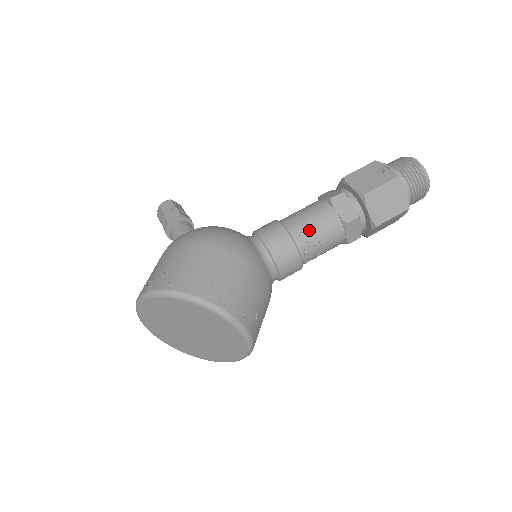
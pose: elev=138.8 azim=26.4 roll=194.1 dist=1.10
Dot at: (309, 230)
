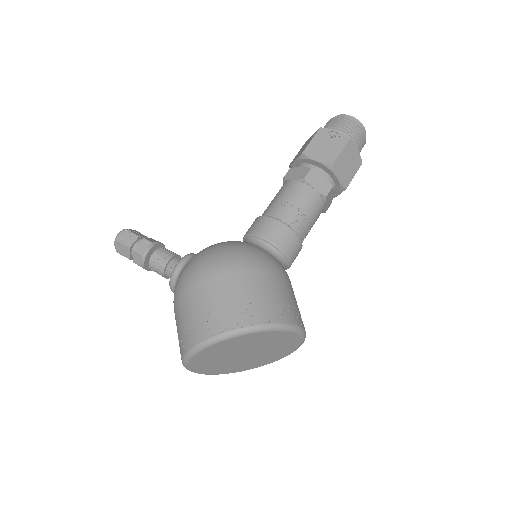
Dot at: (300, 215)
